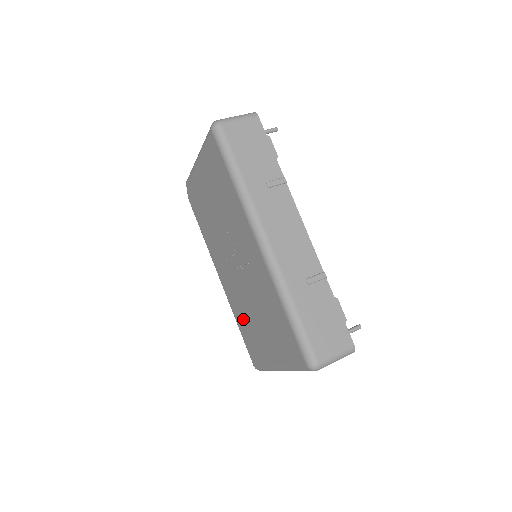
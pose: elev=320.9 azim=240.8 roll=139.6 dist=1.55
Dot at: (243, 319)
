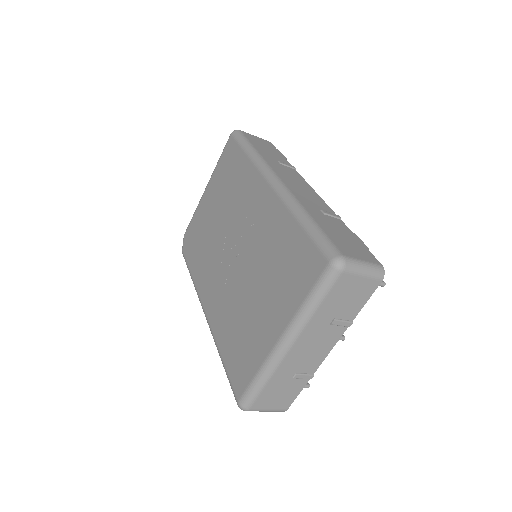
Dot at: (232, 328)
